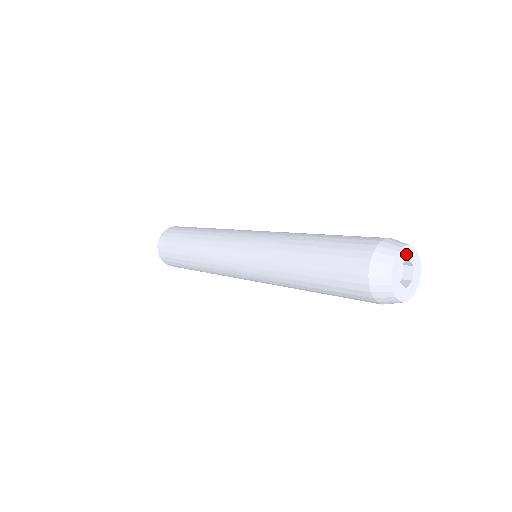
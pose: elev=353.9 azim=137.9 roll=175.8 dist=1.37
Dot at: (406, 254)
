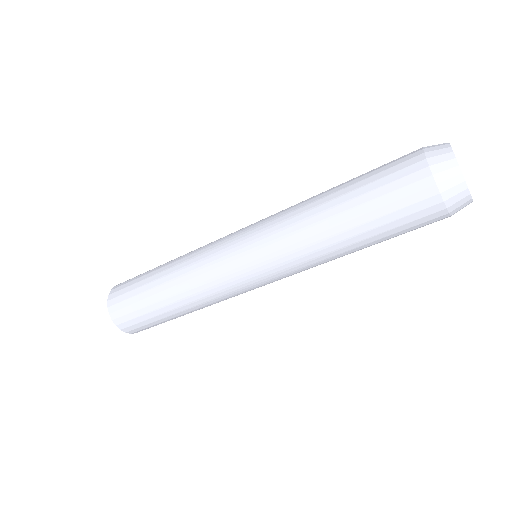
Dot at: occluded
